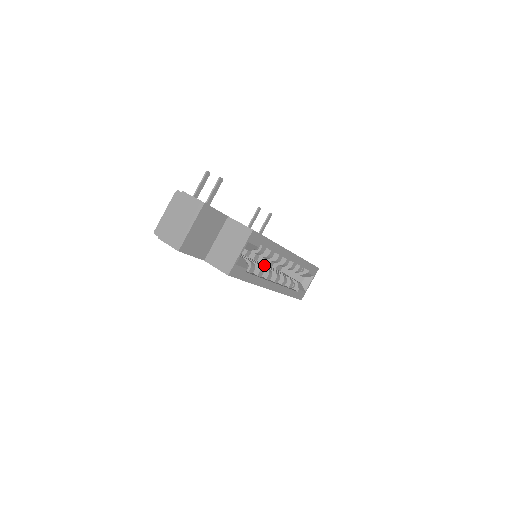
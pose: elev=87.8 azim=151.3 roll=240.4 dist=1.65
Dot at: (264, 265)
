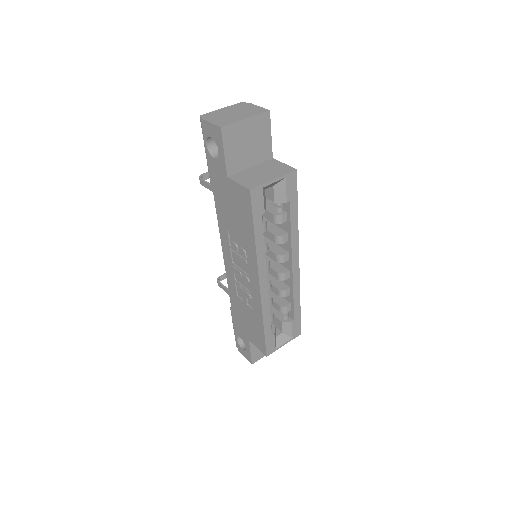
Dot at: occluded
